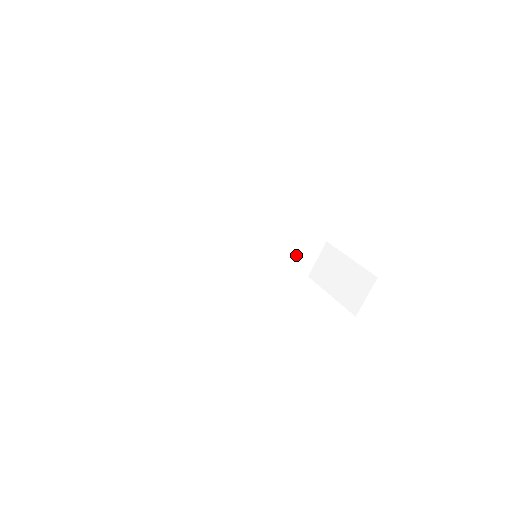
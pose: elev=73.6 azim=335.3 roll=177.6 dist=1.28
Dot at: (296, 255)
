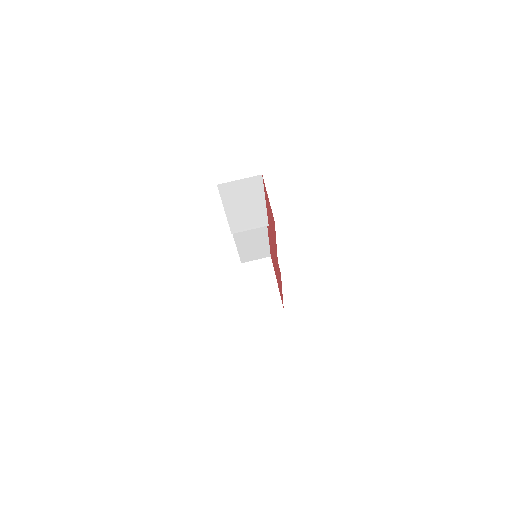
Dot at: (253, 252)
